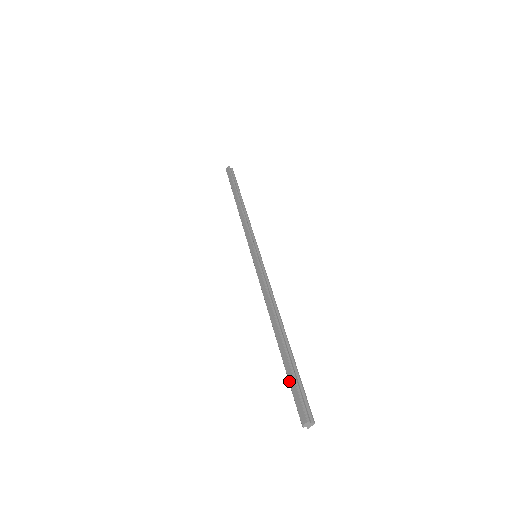
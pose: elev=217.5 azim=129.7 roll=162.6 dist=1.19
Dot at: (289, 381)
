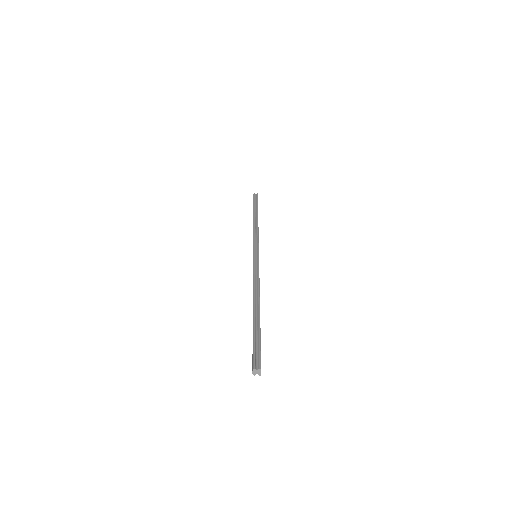
Dot at: occluded
